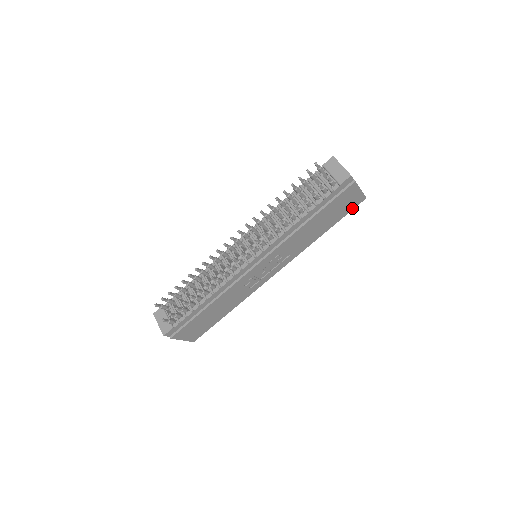
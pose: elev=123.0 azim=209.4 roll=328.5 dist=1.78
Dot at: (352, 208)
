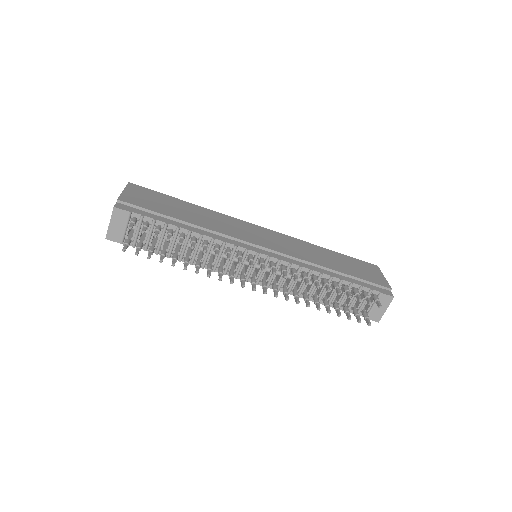
Dot at: occluded
